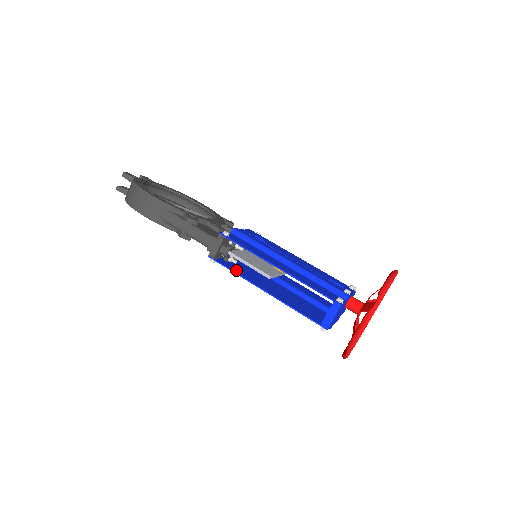
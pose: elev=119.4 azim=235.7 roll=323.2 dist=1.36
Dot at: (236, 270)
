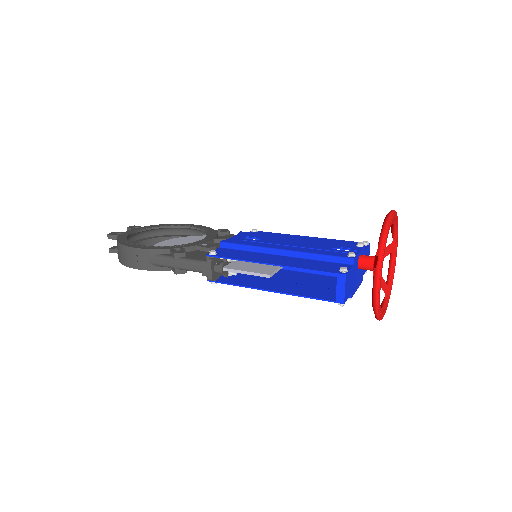
Dot at: (238, 282)
